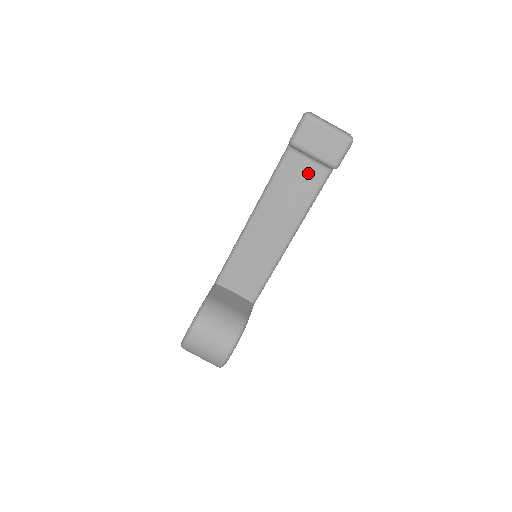
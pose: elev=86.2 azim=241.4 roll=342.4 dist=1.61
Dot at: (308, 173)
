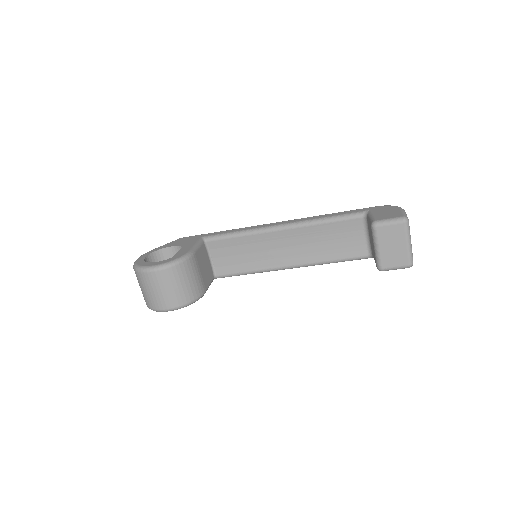
Dot at: (354, 243)
